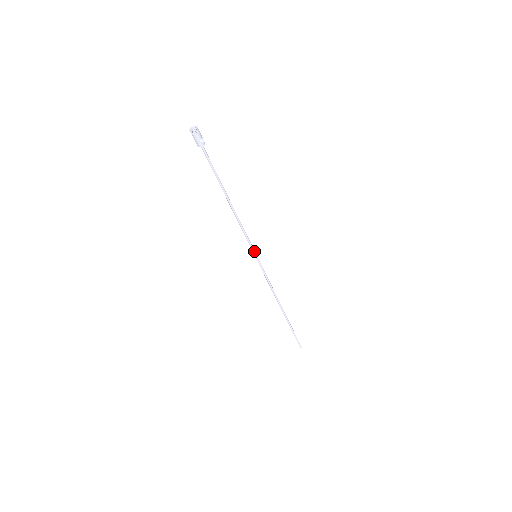
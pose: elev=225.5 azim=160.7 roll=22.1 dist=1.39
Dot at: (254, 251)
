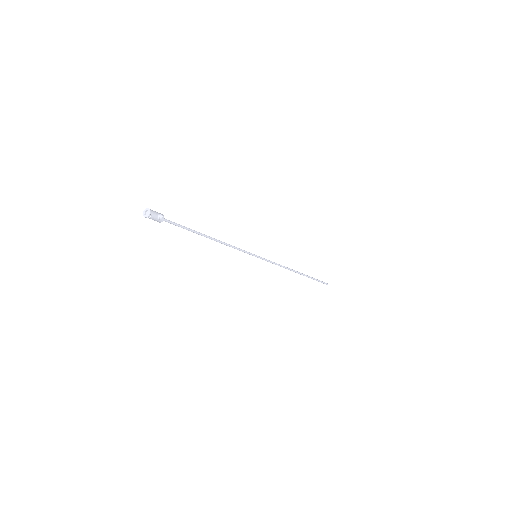
Dot at: (252, 254)
